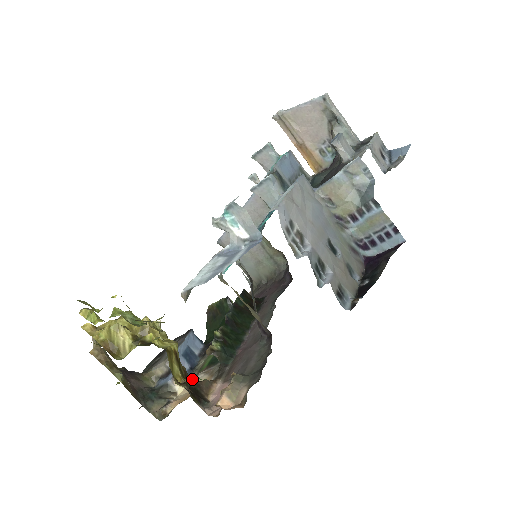
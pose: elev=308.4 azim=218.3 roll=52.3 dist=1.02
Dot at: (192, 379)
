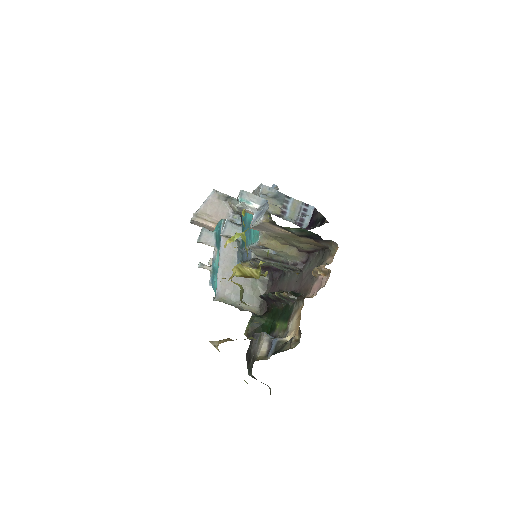
Dot at: occluded
